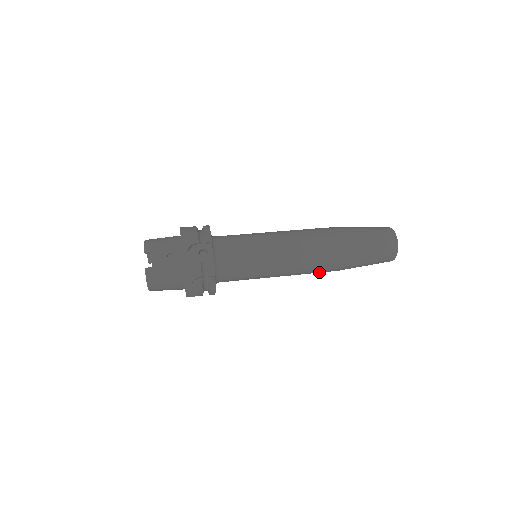
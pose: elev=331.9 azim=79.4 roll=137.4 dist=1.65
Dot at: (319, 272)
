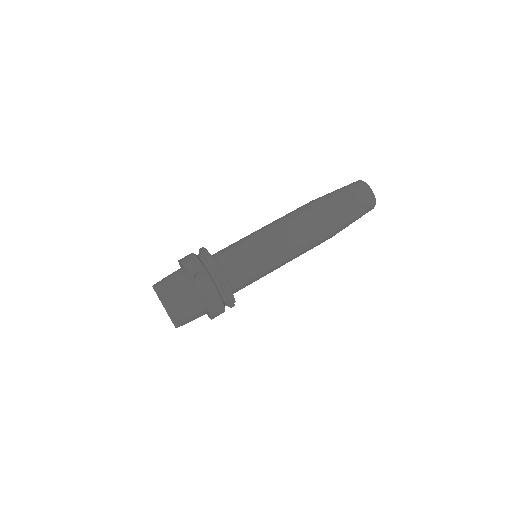
Dot at: occluded
